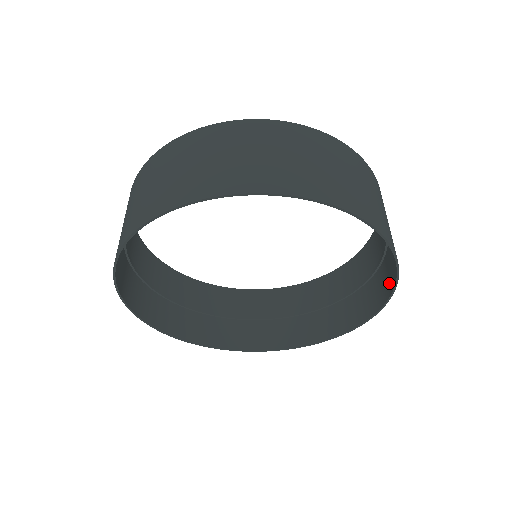
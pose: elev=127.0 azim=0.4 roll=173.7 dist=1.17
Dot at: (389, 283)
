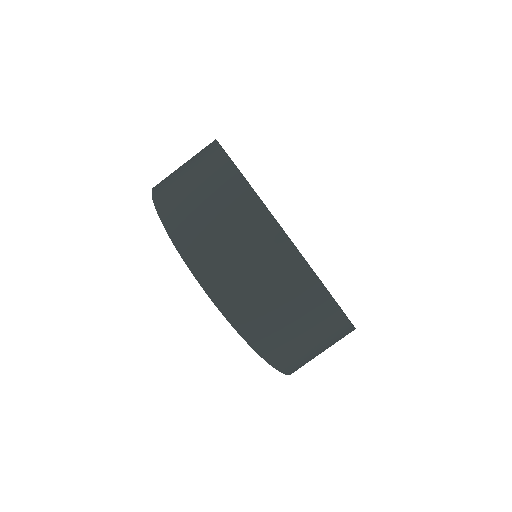
Dot at: occluded
